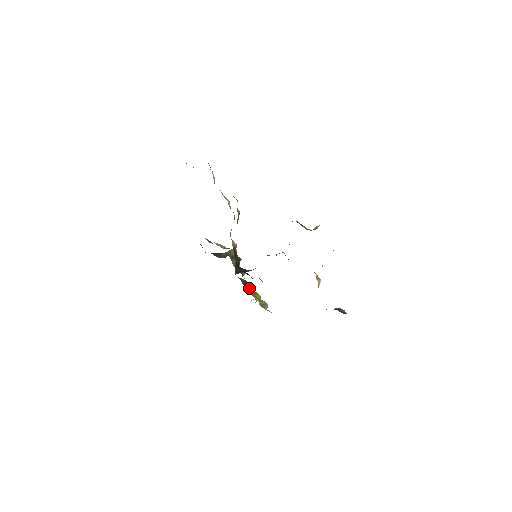
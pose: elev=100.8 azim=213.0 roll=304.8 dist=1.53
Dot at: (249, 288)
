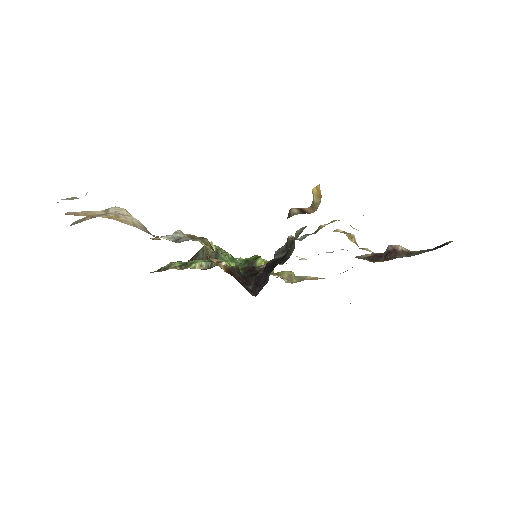
Dot at: occluded
